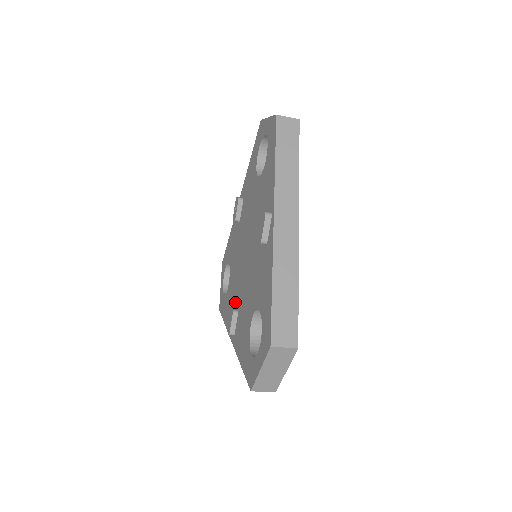
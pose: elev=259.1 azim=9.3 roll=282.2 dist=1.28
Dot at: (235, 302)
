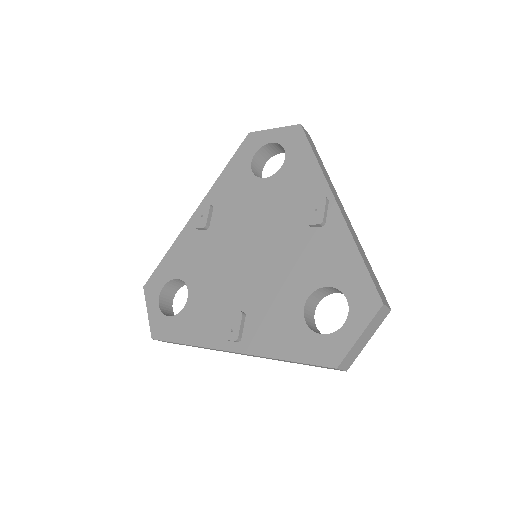
Dot at: (229, 307)
